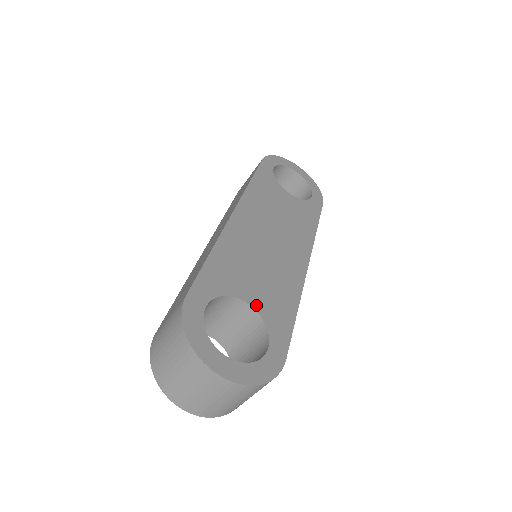
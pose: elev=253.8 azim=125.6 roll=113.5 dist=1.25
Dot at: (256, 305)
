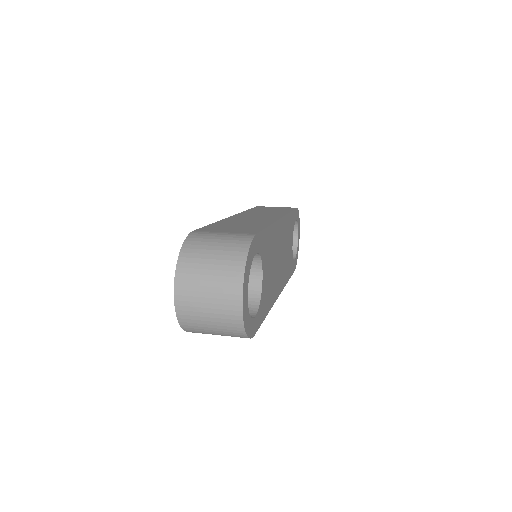
Dot at: (263, 285)
